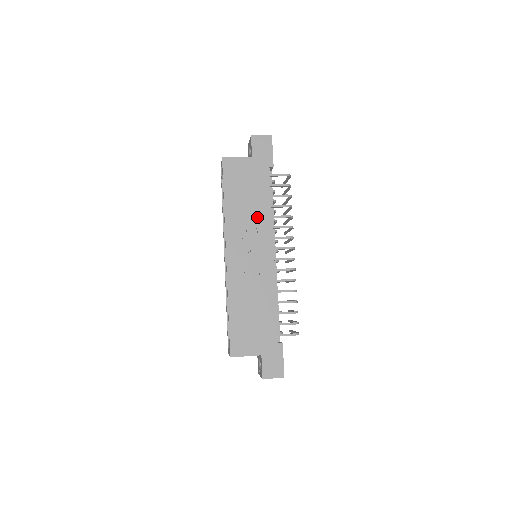
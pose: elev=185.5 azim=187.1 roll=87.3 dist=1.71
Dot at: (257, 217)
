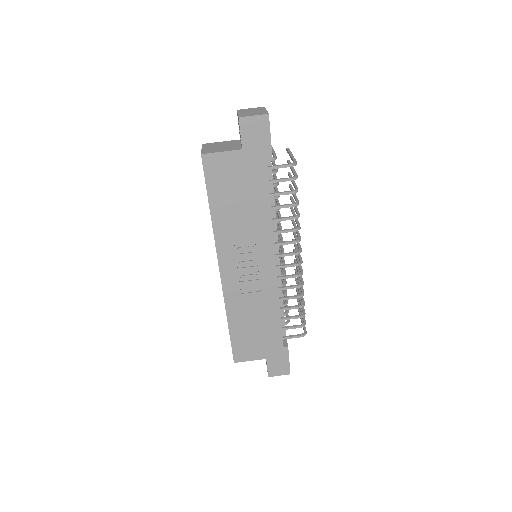
Dot at: (254, 226)
